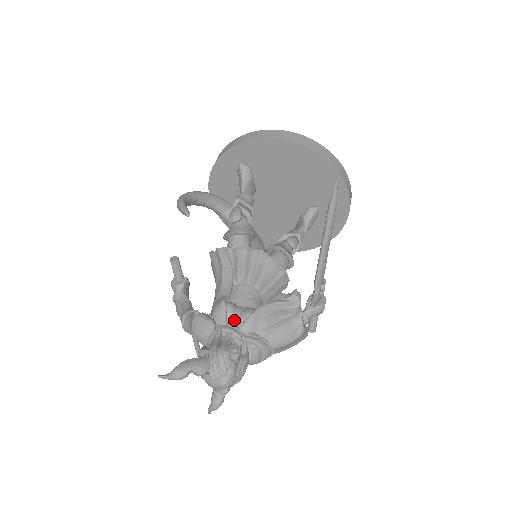
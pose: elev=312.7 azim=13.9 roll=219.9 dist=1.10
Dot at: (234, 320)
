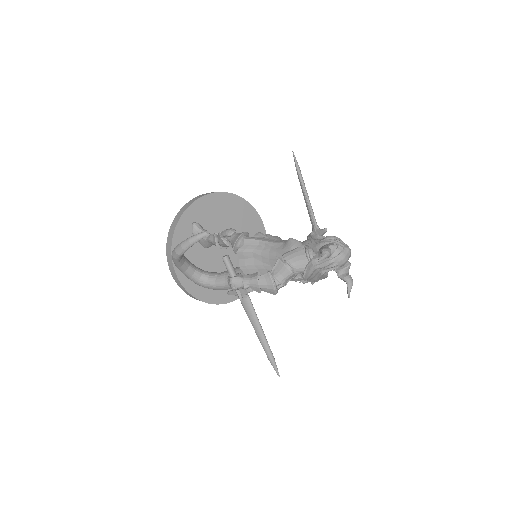
Dot at: occluded
